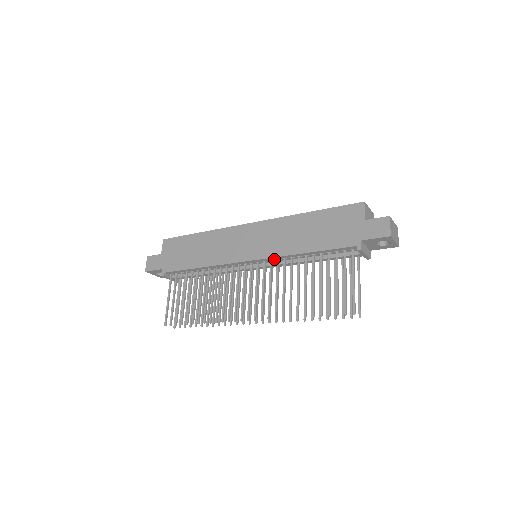
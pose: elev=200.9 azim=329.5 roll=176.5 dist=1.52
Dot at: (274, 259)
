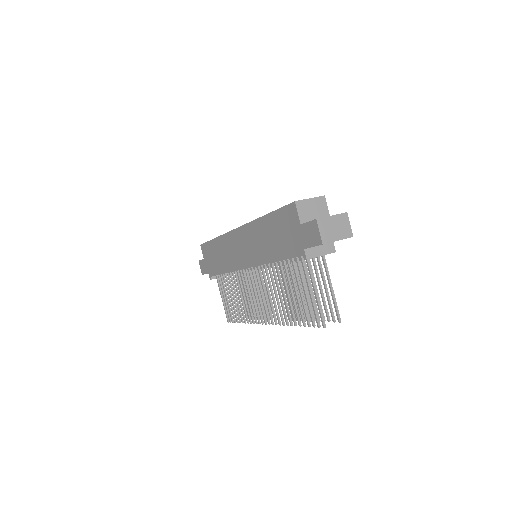
Dot at: (262, 265)
